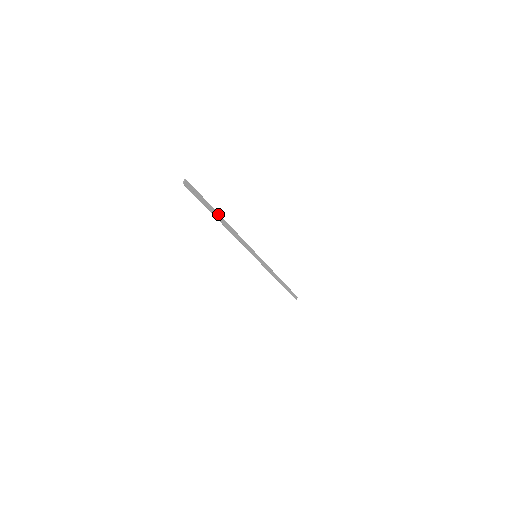
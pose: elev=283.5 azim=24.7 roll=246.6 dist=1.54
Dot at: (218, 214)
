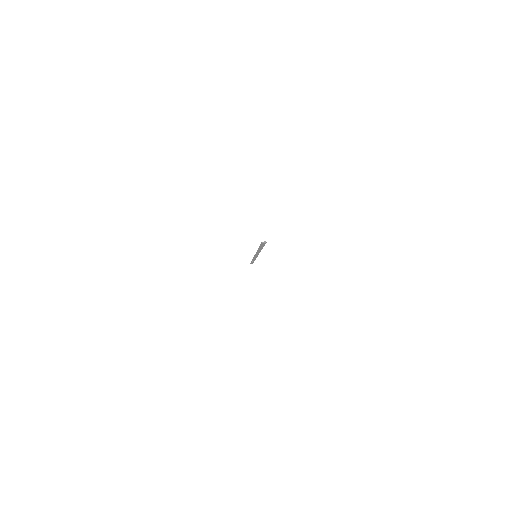
Dot at: (262, 248)
